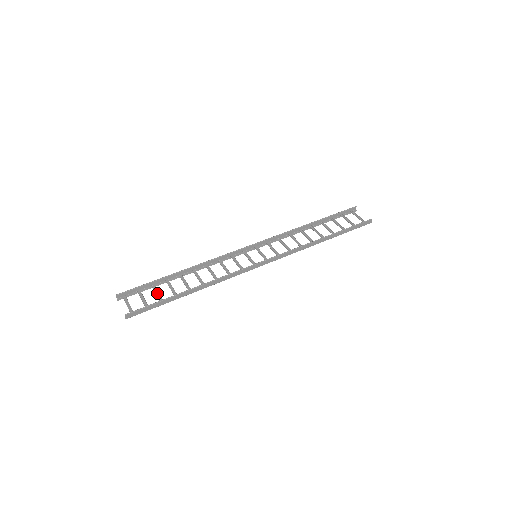
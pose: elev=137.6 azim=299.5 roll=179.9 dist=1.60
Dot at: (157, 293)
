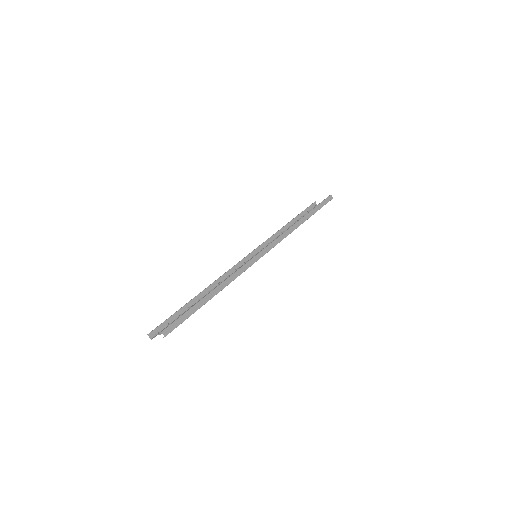
Dot at: occluded
